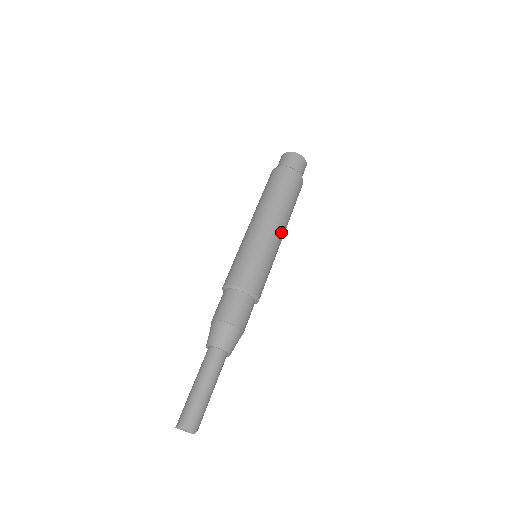
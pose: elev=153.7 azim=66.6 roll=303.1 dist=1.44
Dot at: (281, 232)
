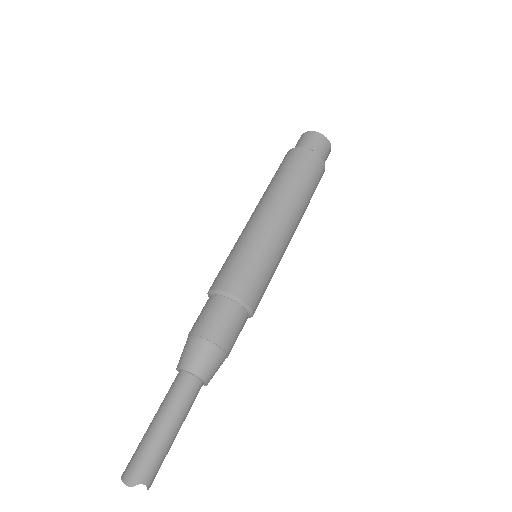
Dot at: (275, 214)
